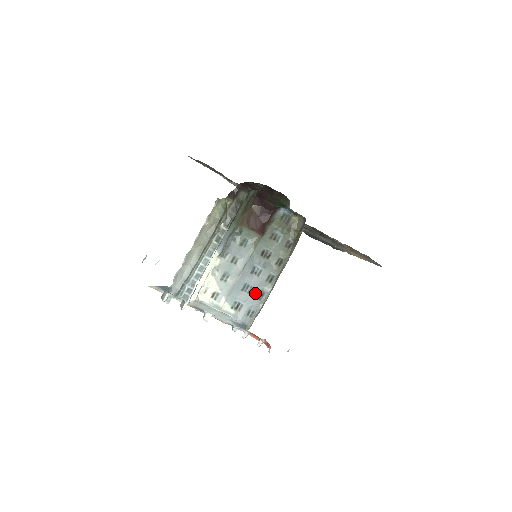
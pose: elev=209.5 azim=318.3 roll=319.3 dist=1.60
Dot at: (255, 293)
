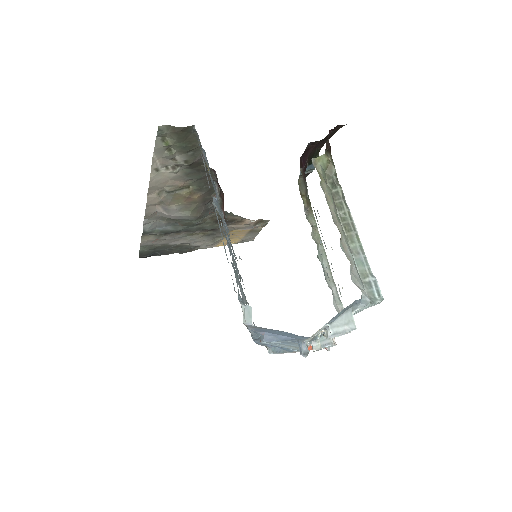
Dot at: occluded
